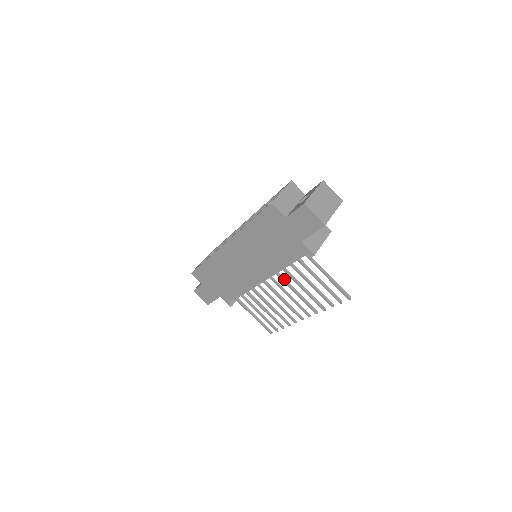
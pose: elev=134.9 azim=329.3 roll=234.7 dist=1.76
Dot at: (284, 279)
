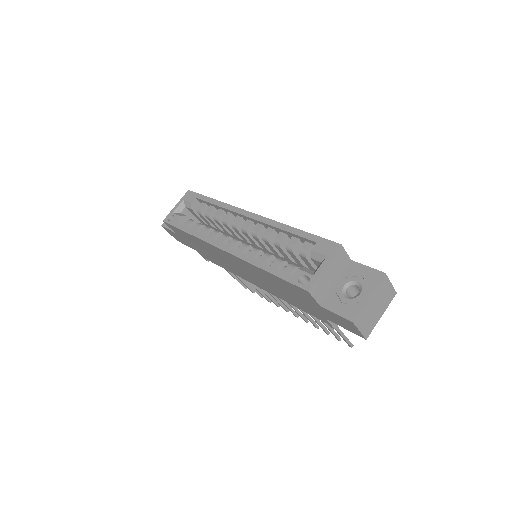
Dot at: occluded
